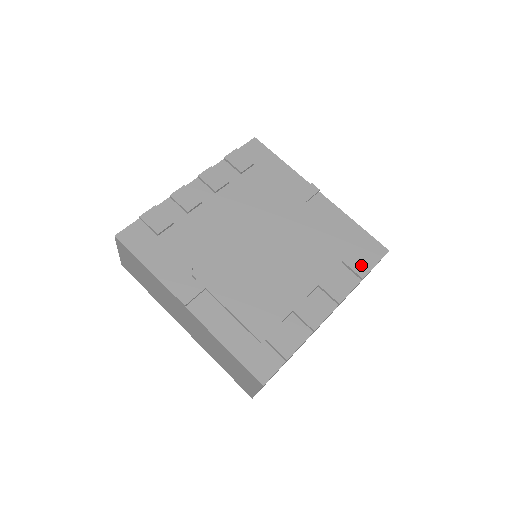
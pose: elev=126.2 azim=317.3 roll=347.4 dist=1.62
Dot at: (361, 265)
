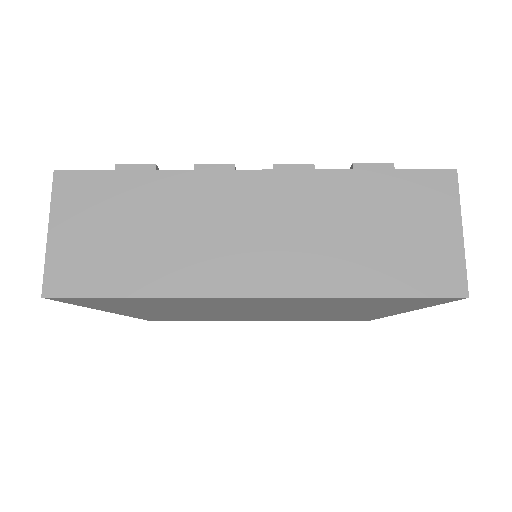
Dot at: occluded
